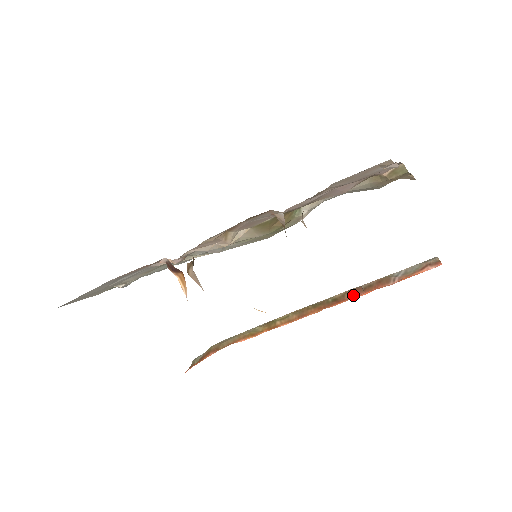
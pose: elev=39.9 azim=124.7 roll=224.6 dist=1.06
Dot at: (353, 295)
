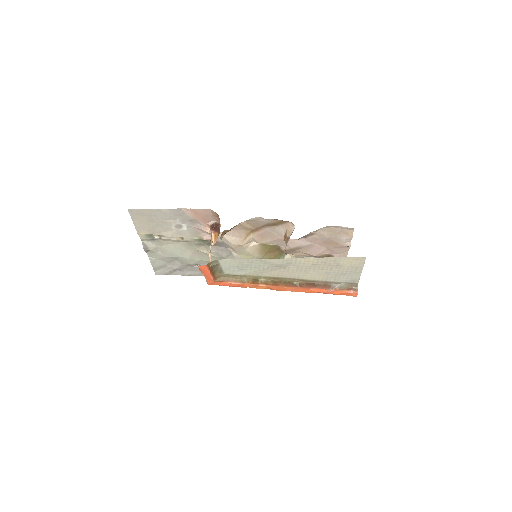
Dot at: (308, 286)
